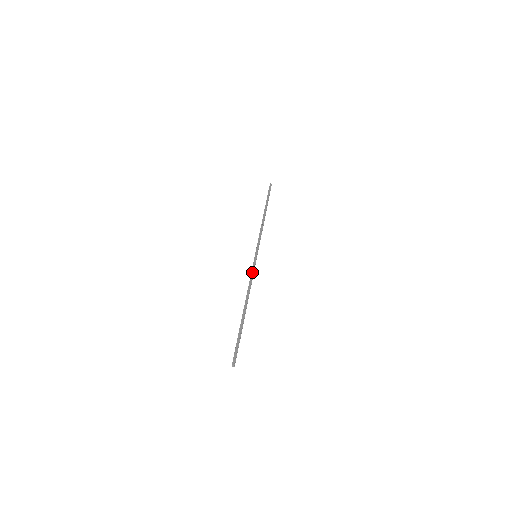
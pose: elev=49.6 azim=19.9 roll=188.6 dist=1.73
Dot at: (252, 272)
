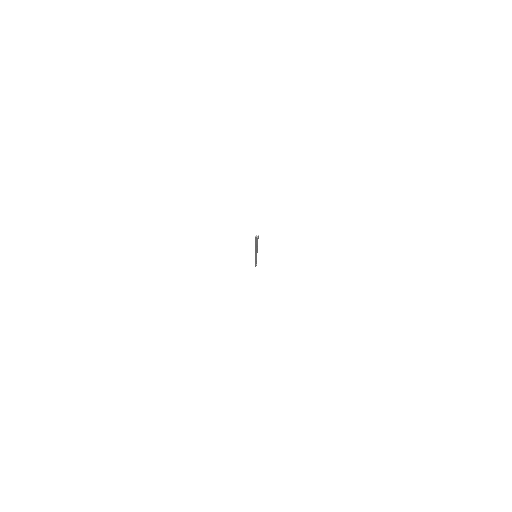
Dot at: (255, 253)
